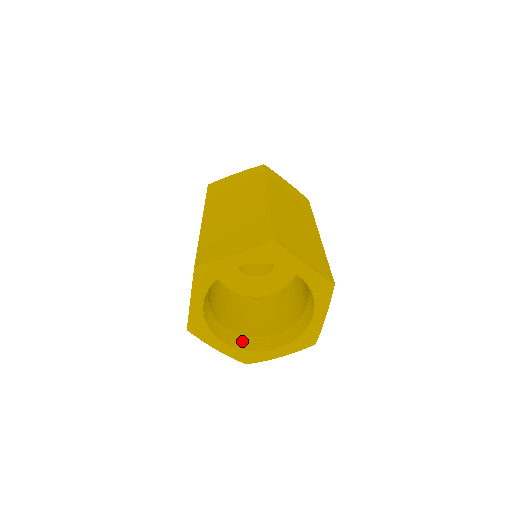
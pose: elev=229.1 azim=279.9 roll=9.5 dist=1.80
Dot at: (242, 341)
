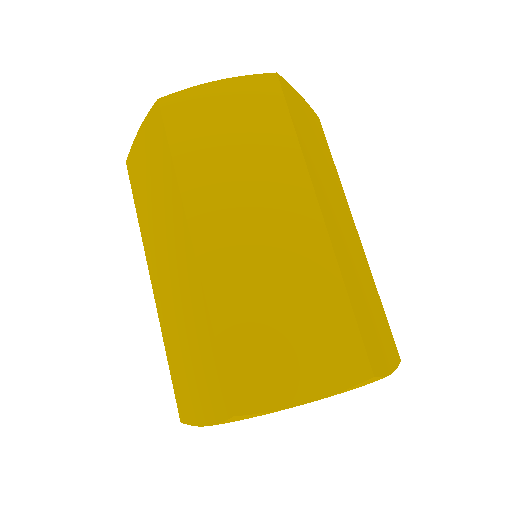
Dot at: occluded
